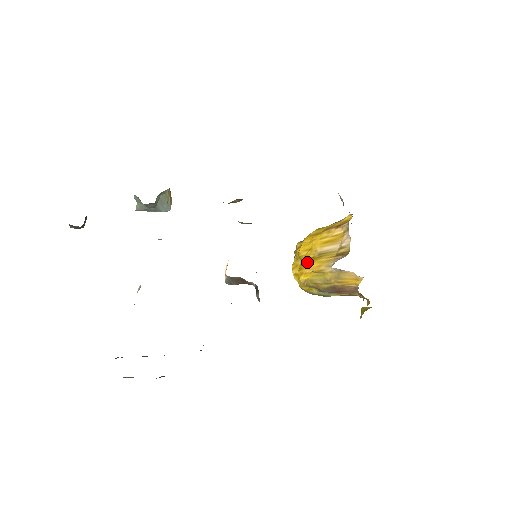
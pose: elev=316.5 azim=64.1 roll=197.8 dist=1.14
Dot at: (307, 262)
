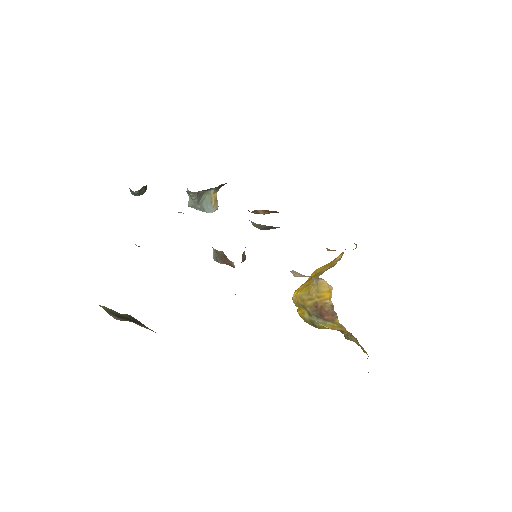
Dot at: (305, 282)
